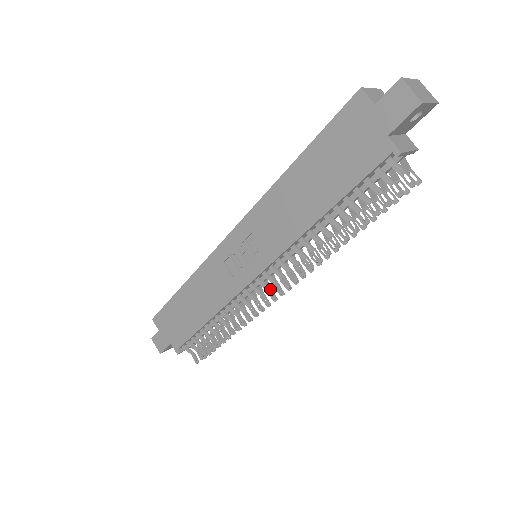
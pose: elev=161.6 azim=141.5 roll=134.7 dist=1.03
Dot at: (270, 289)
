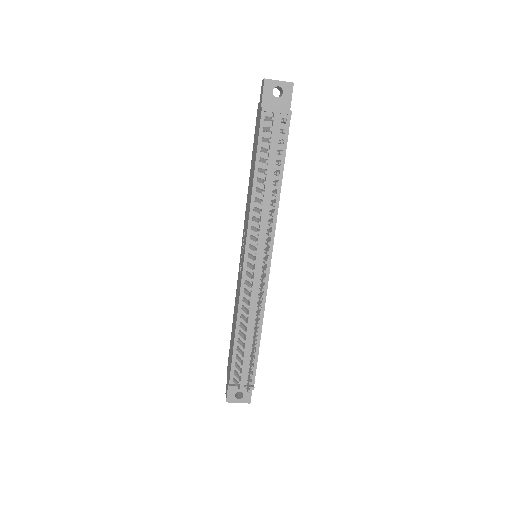
Dot at: (253, 266)
